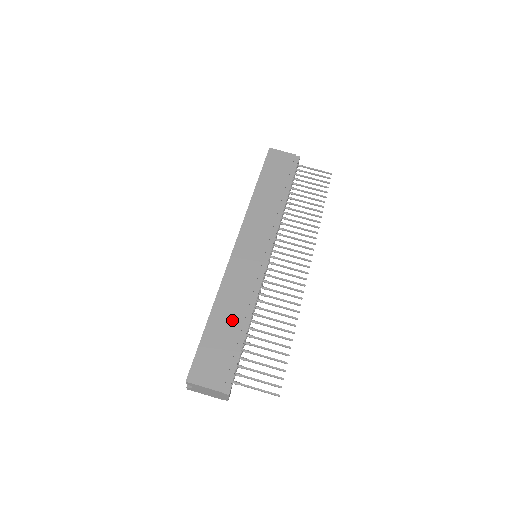
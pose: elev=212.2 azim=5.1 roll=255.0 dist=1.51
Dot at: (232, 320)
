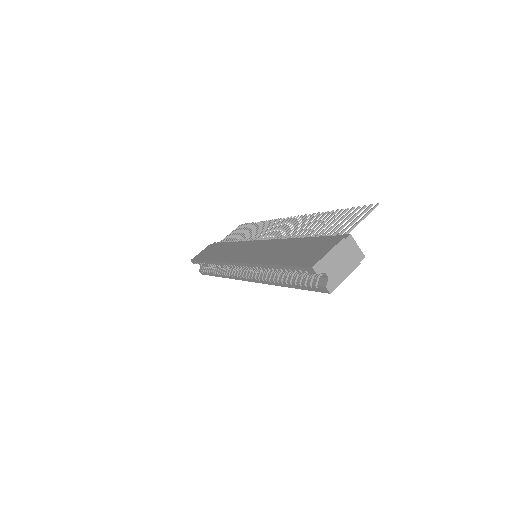
Dot at: (287, 248)
